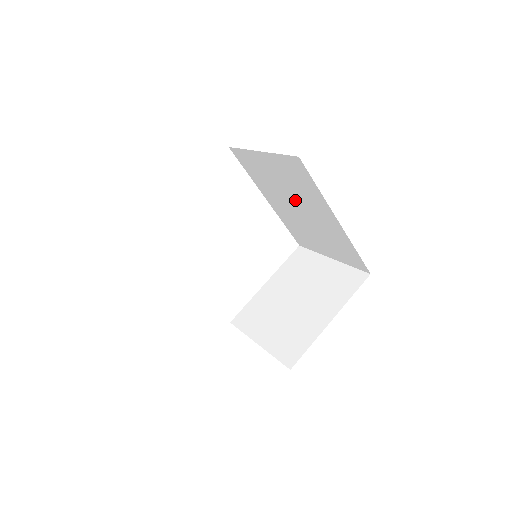
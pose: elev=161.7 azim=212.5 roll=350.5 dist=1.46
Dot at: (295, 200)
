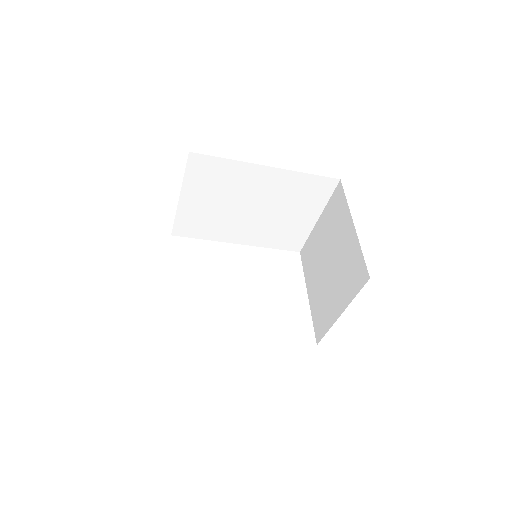
Dot at: (239, 203)
